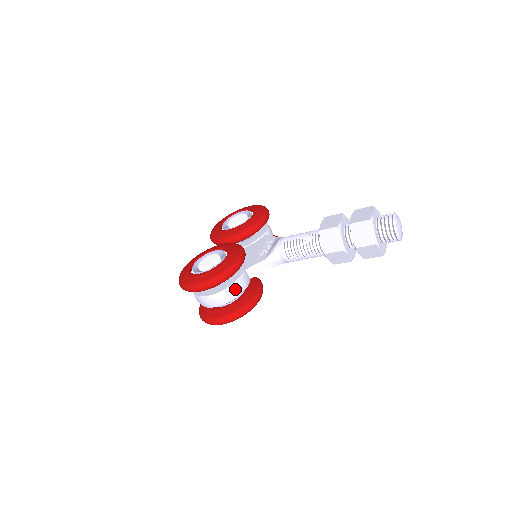
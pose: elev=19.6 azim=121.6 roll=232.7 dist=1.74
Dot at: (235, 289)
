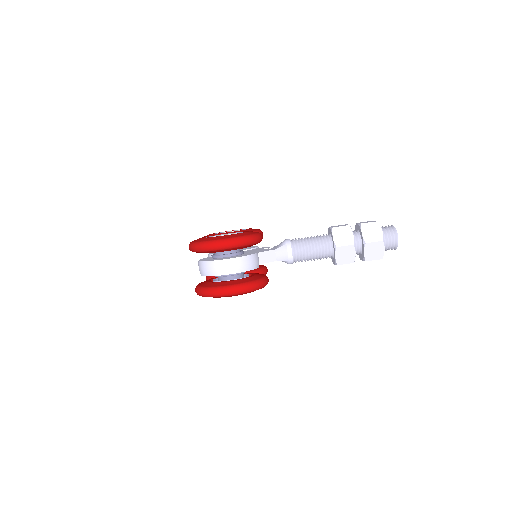
Dot at: (253, 260)
